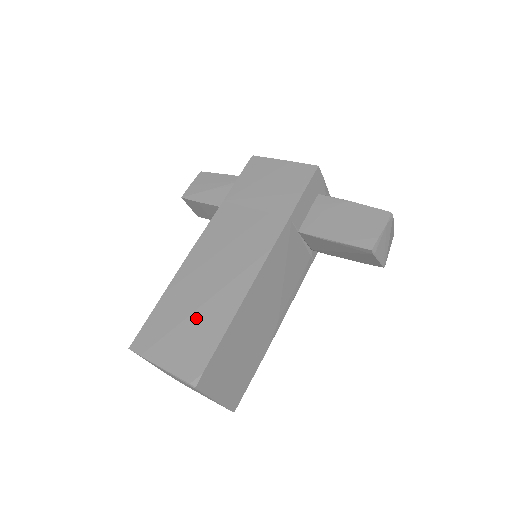
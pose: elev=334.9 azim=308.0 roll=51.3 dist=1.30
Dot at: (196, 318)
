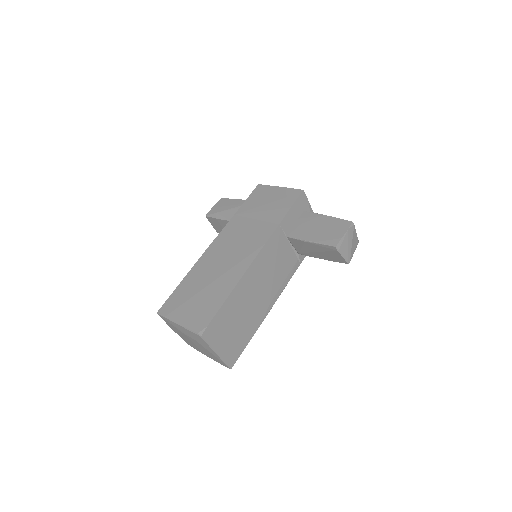
Dot at: (206, 291)
